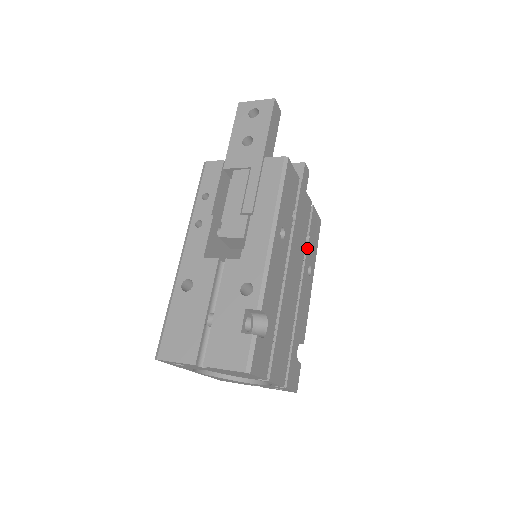
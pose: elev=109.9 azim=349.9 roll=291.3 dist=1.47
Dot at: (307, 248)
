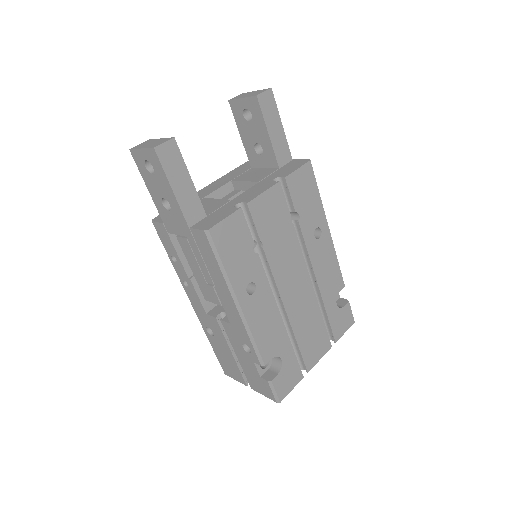
Dot at: (300, 226)
